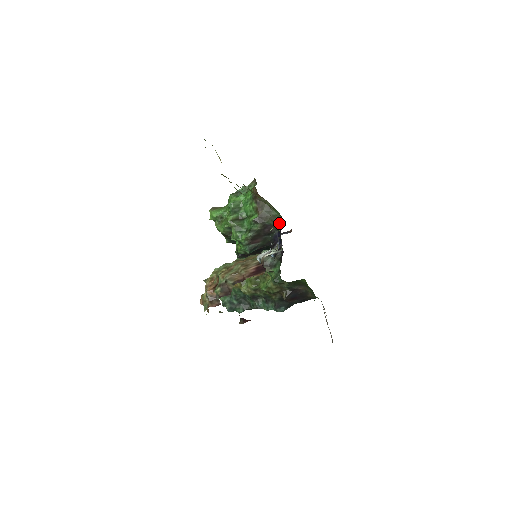
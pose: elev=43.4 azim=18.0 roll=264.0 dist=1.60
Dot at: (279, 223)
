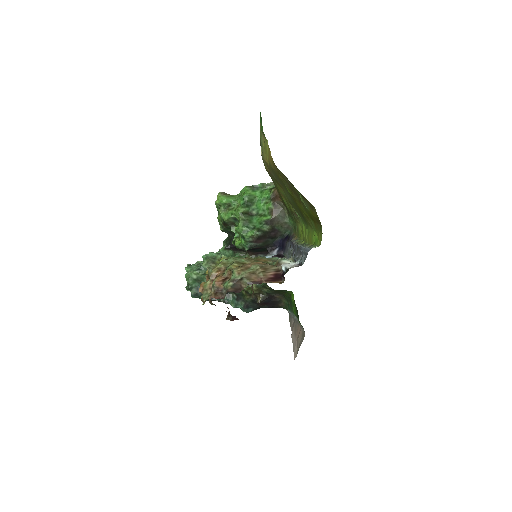
Dot at: (286, 231)
